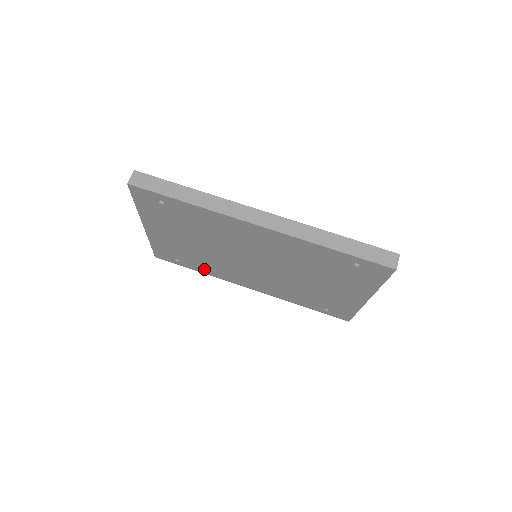
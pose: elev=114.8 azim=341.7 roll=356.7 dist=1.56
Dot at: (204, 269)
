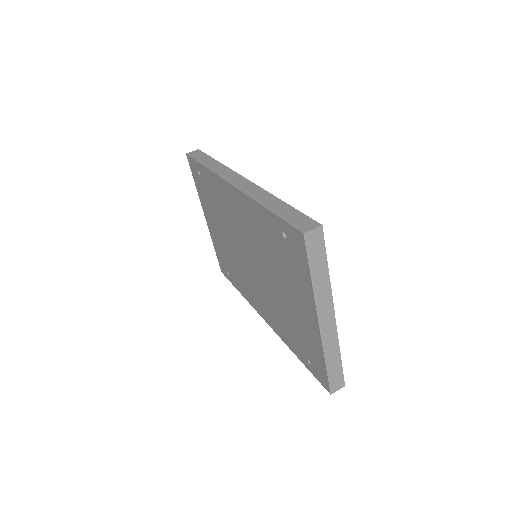
Dot at: (240, 286)
